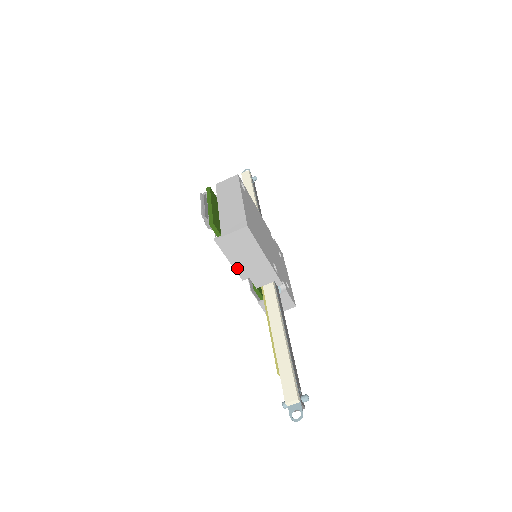
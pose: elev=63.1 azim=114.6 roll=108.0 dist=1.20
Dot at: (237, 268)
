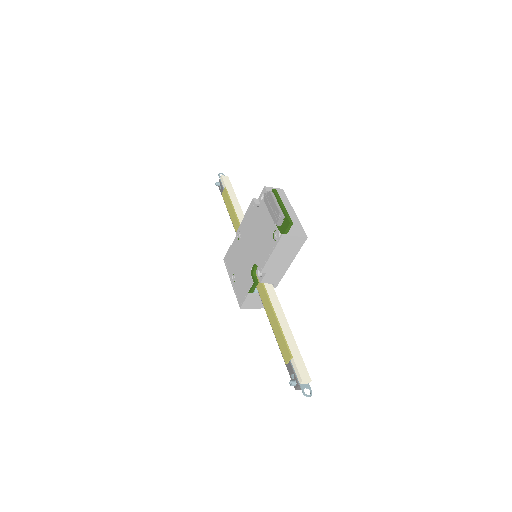
Dot at: (269, 262)
